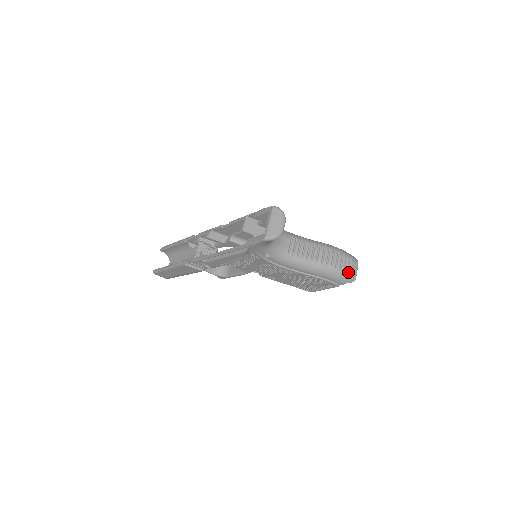
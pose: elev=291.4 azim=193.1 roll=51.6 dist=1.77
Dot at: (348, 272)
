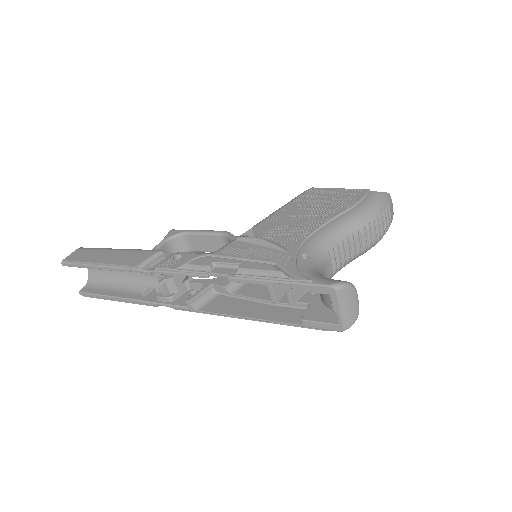
Dot at: (389, 224)
